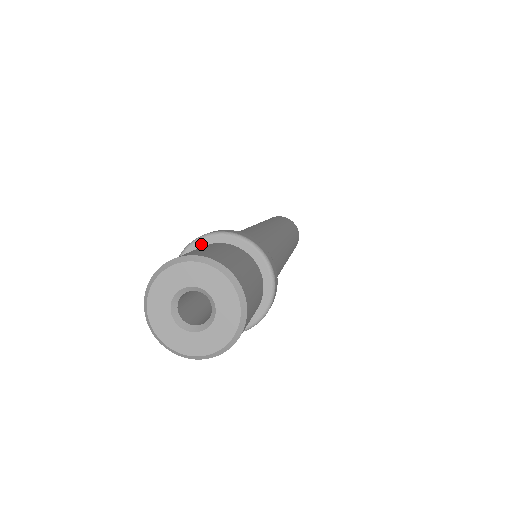
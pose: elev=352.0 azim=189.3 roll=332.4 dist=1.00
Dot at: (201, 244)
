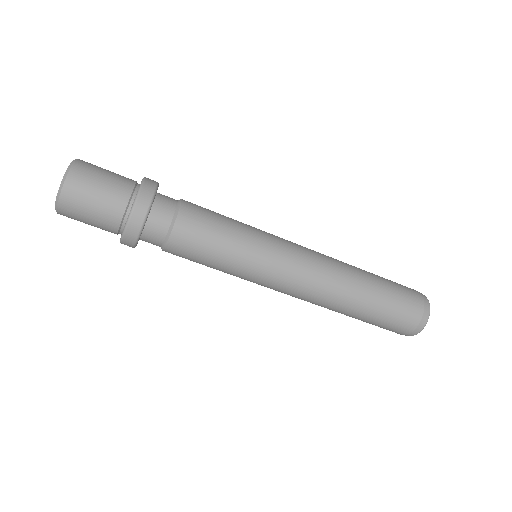
Dot at: occluded
